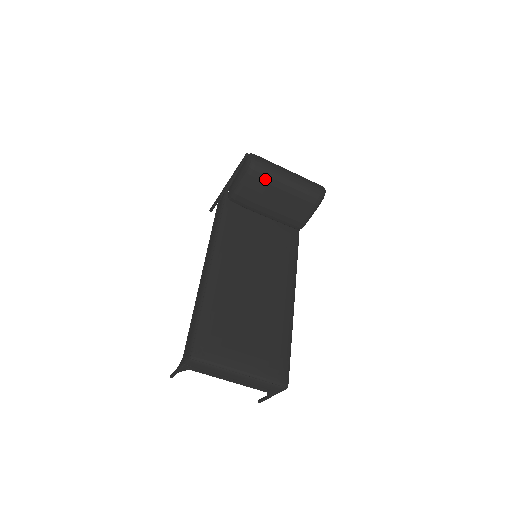
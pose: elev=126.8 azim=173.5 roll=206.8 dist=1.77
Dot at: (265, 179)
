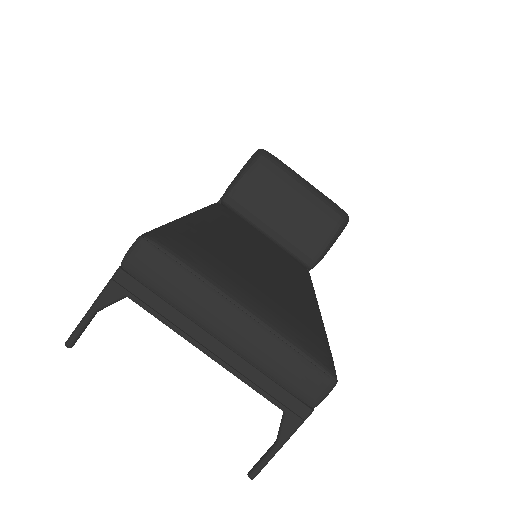
Dot at: (277, 172)
